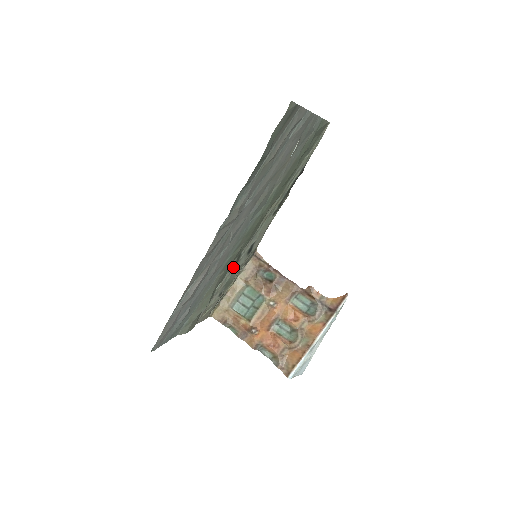
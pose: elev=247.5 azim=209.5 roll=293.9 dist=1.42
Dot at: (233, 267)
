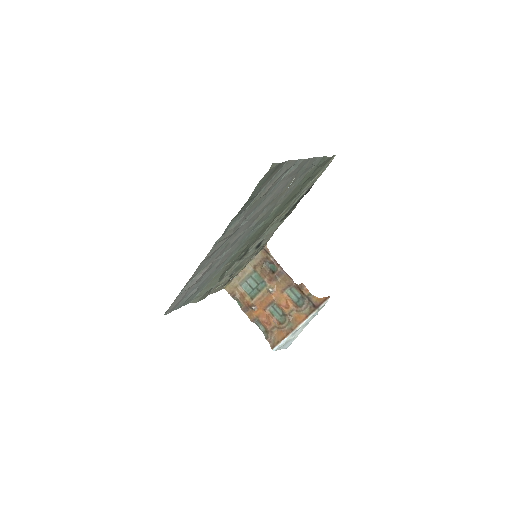
Dot at: (242, 258)
